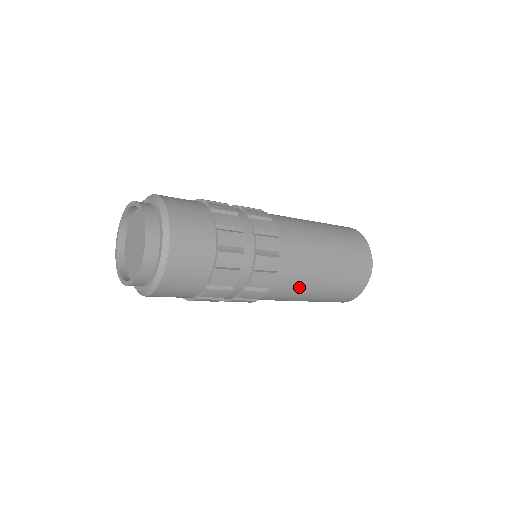
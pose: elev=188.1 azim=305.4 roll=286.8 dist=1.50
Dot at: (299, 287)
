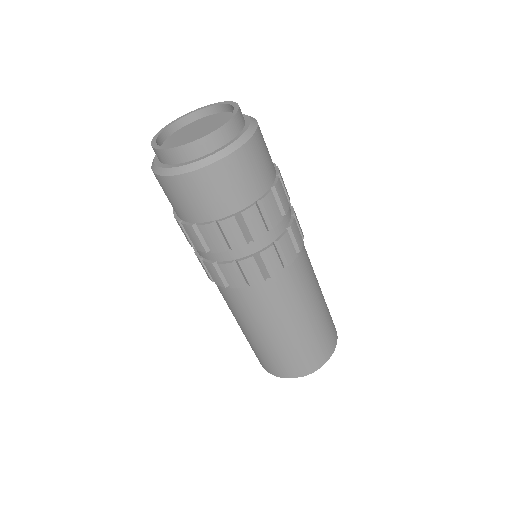
Dot at: (266, 313)
